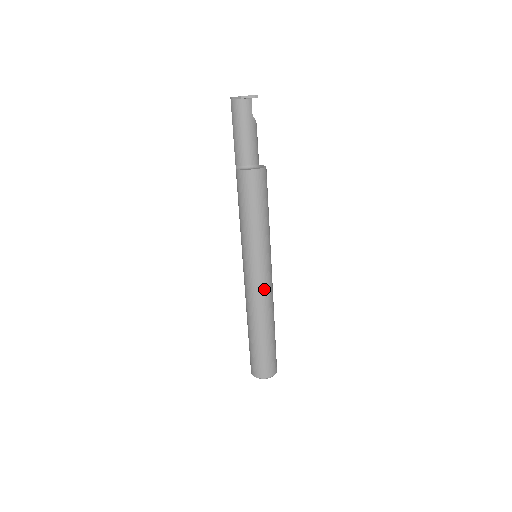
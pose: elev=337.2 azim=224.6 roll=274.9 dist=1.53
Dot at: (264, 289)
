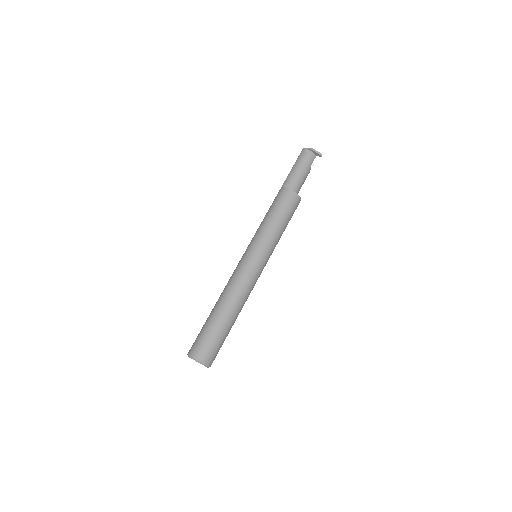
Dot at: (250, 280)
